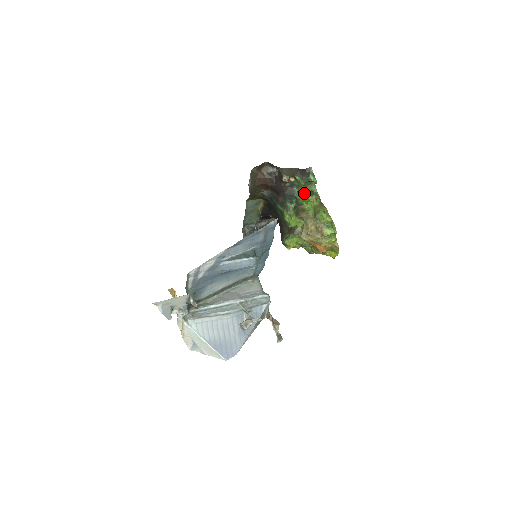
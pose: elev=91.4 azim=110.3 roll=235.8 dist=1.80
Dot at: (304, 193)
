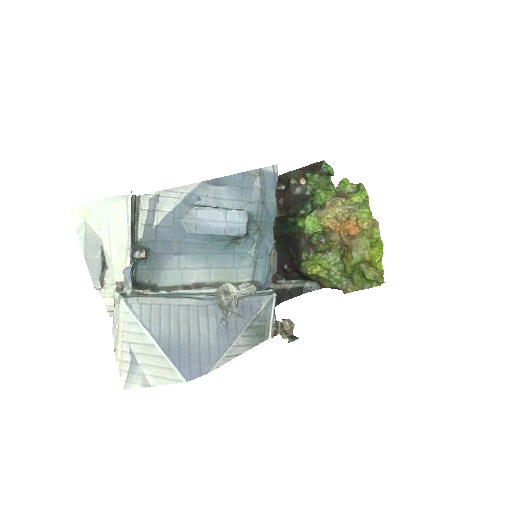
Dot at: (319, 188)
